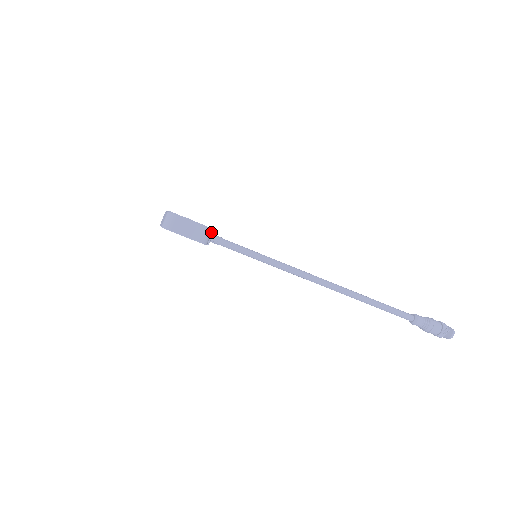
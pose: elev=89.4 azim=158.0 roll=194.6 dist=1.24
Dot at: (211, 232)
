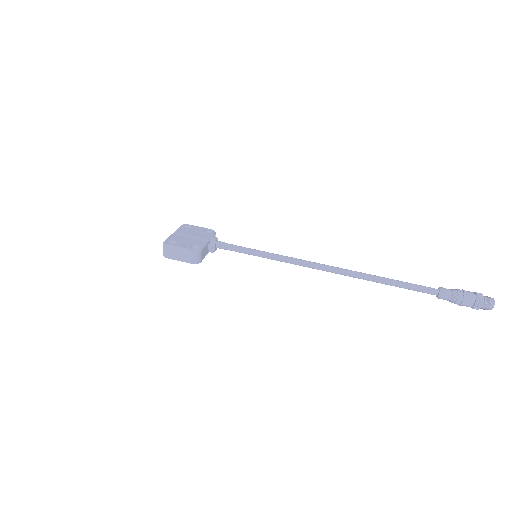
Dot at: (200, 253)
